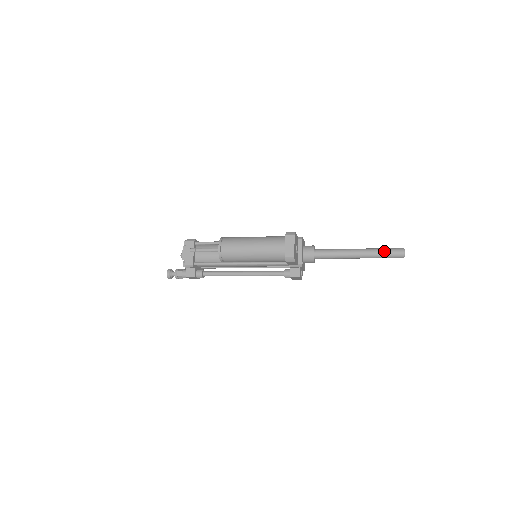
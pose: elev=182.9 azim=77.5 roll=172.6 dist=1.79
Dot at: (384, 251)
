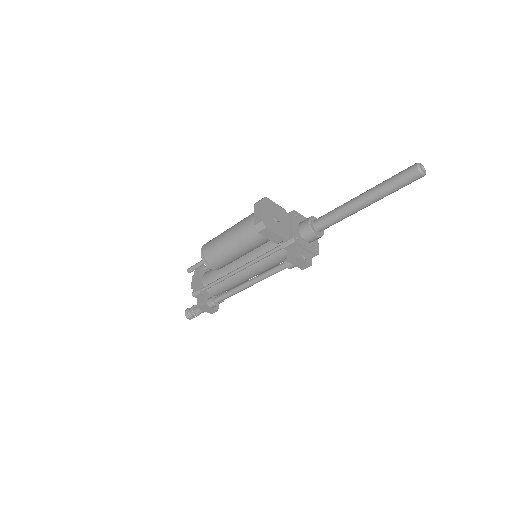
Dot at: (391, 178)
